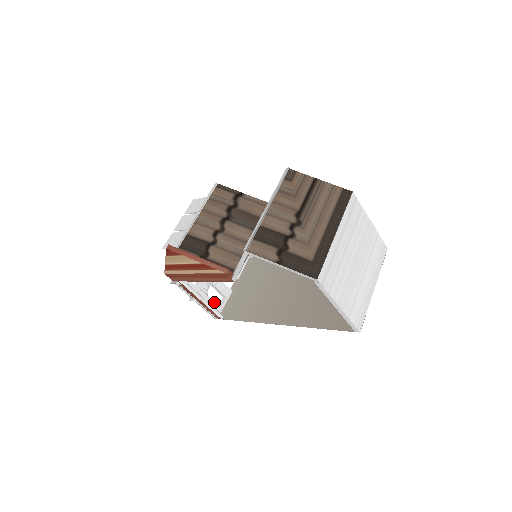
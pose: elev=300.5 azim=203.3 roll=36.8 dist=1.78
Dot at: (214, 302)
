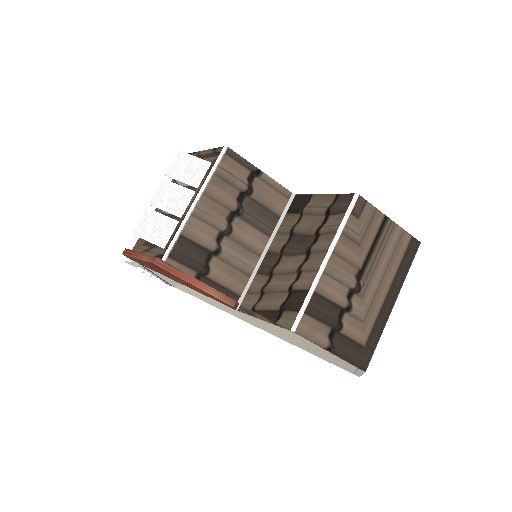
Dot at: occluded
